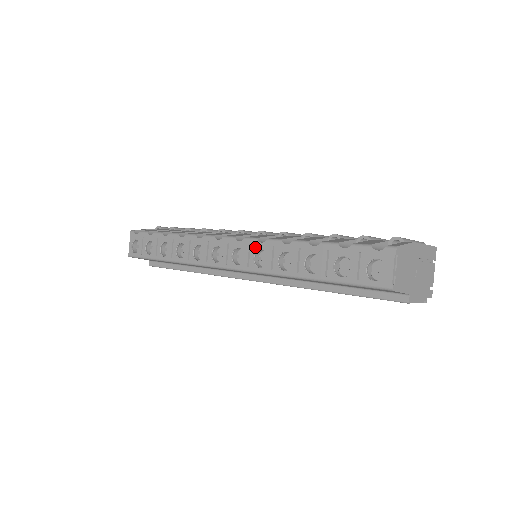
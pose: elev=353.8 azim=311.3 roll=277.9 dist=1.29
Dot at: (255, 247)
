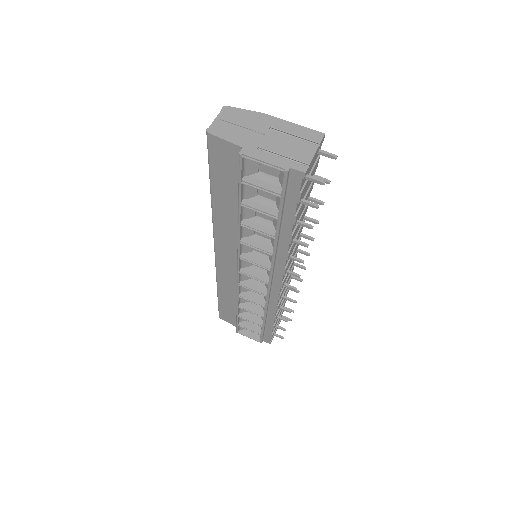
Dot at: occluded
